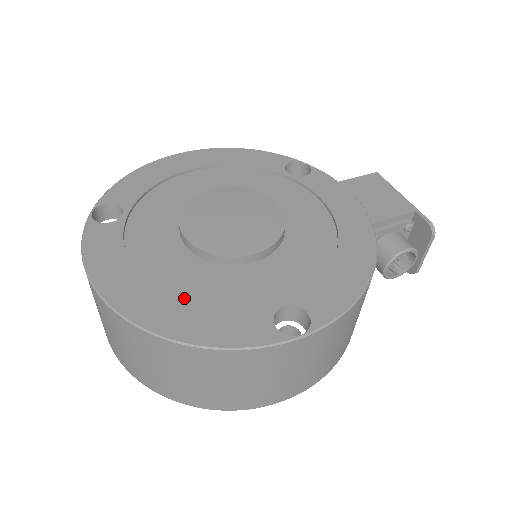
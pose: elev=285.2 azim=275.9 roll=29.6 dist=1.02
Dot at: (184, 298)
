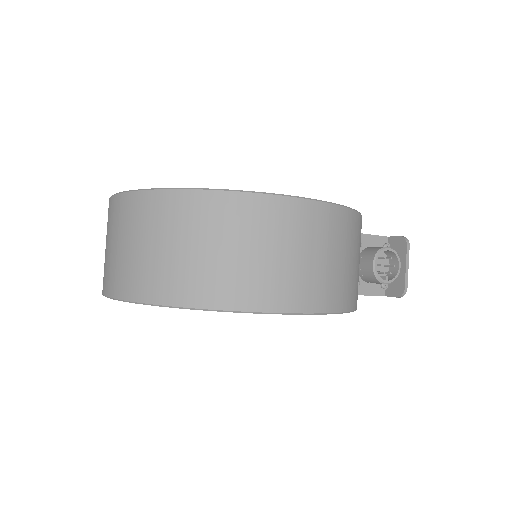
Dot at: occluded
